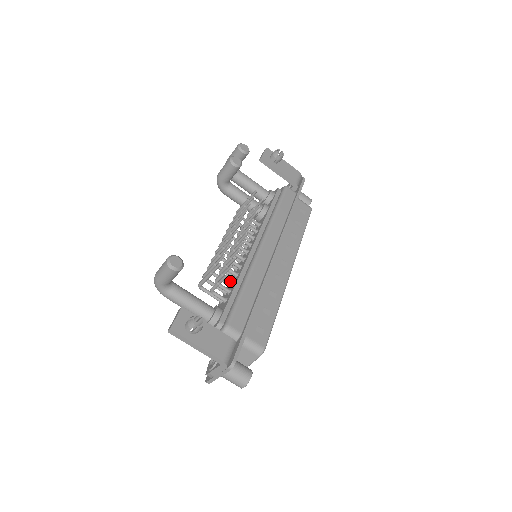
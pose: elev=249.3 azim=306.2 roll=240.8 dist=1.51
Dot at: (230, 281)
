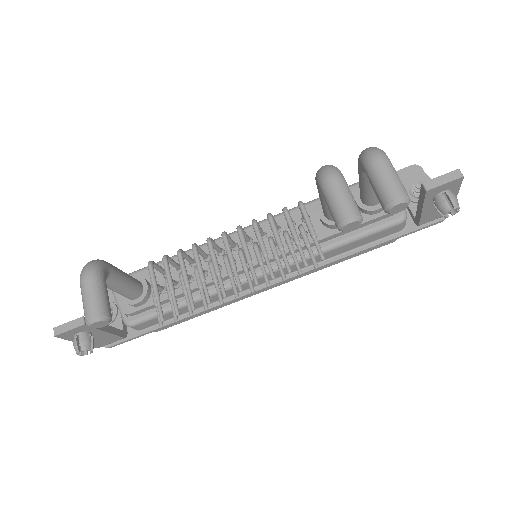
Dot at: occluded
